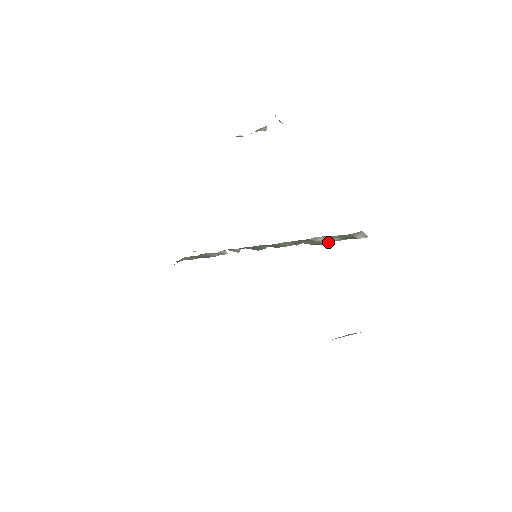
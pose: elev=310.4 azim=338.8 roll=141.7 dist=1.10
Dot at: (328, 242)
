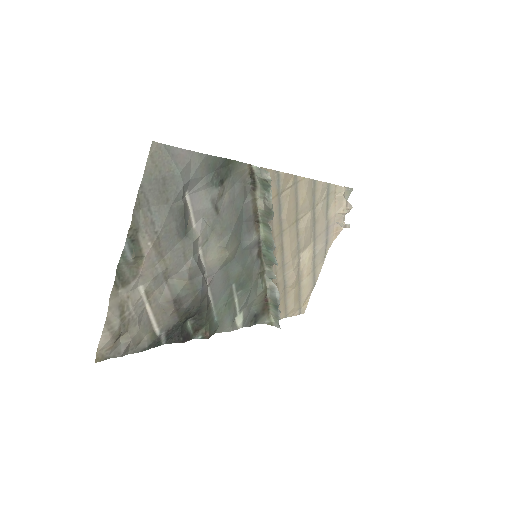
Dot at: (267, 203)
